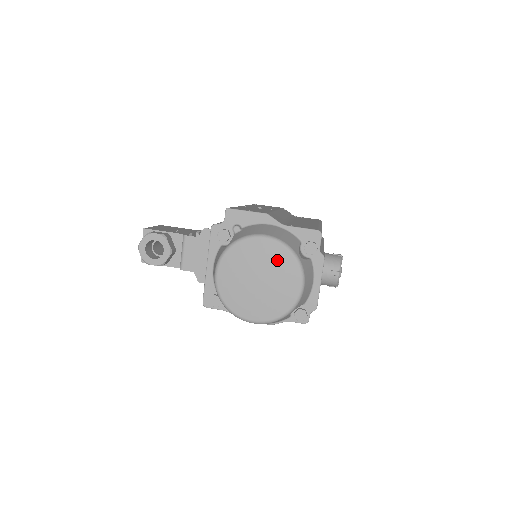
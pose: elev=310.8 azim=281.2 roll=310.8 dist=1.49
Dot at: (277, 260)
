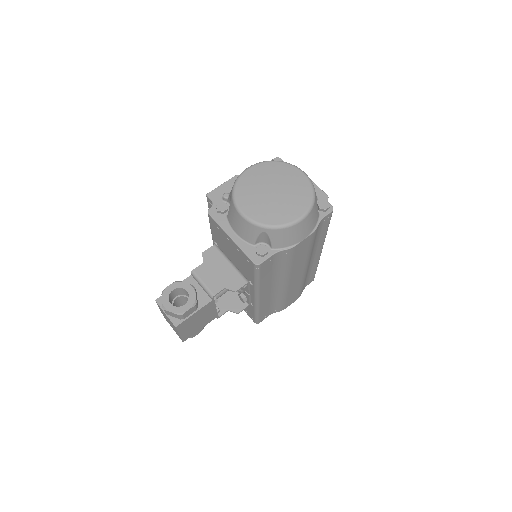
Dot at: (271, 171)
